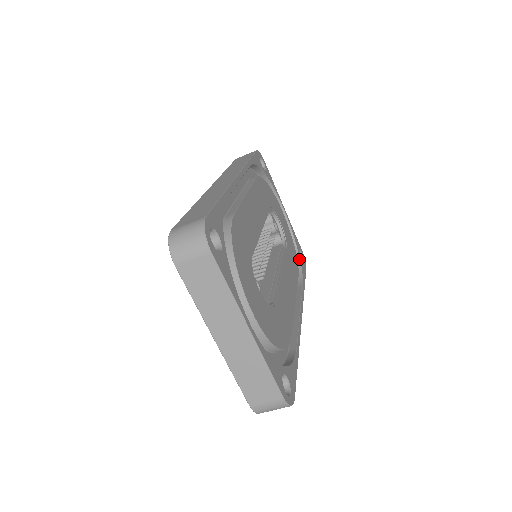
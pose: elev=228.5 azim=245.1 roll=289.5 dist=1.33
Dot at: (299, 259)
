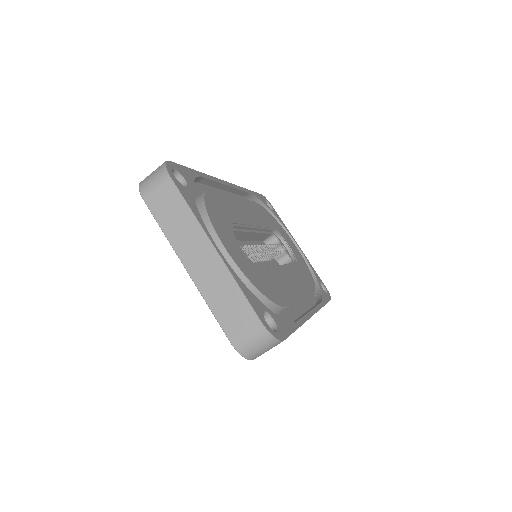
Dot at: (319, 287)
